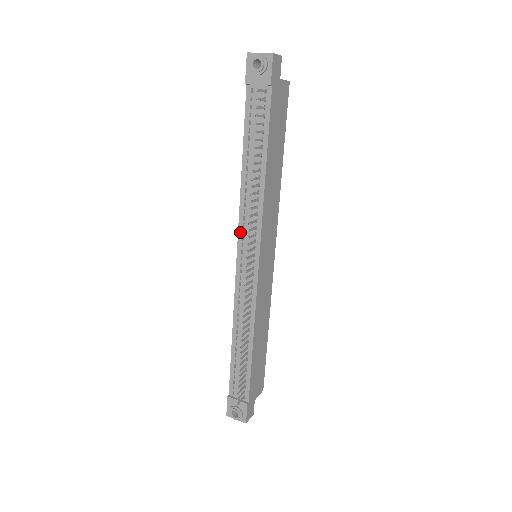
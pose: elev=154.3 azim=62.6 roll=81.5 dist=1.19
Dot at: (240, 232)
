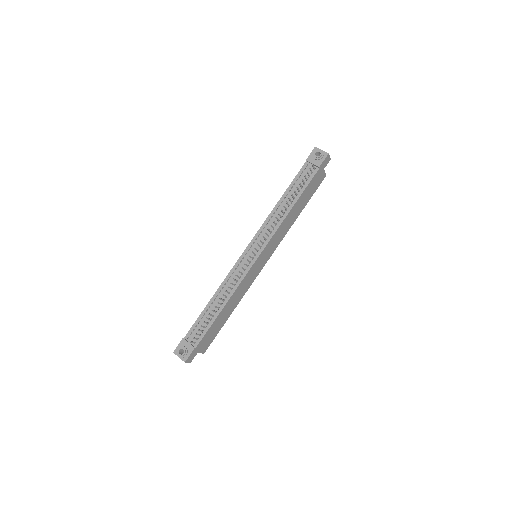
Dot at: (257, 235)
